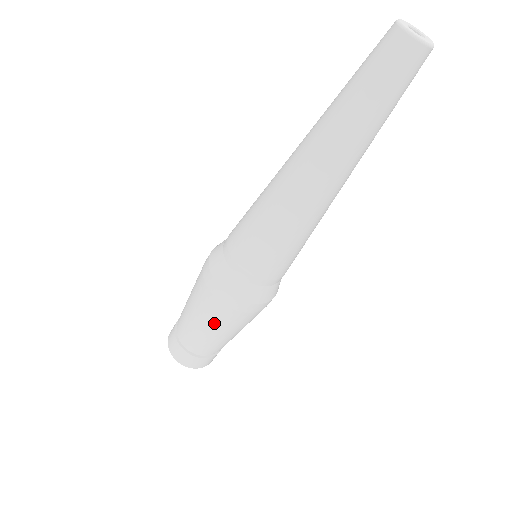
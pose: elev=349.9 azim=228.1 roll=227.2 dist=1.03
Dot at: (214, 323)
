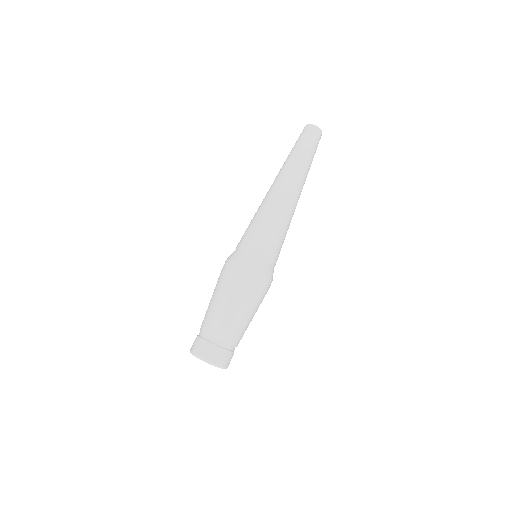
Dot at: (227, 295)
